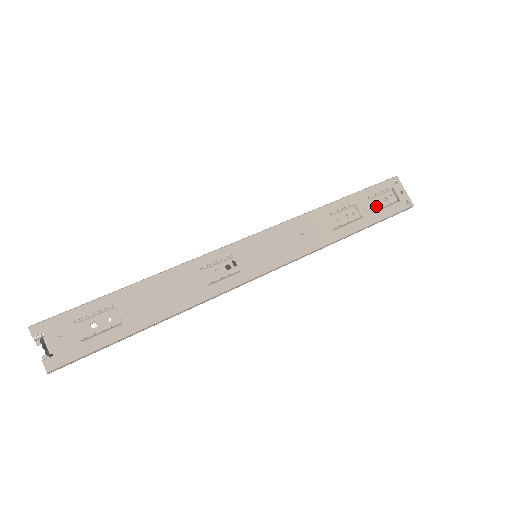
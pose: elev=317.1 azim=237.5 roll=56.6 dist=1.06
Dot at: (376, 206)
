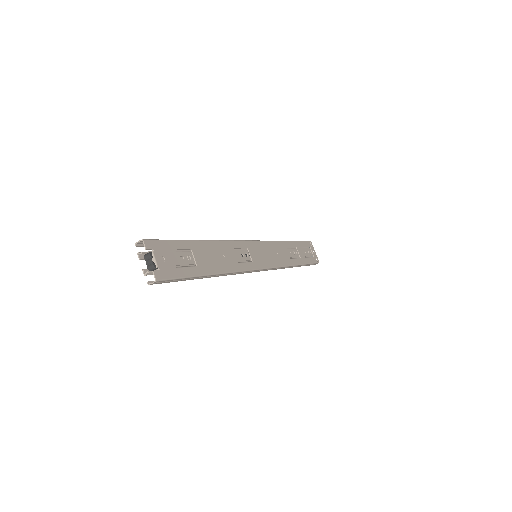
Dot at: (305, 254)
